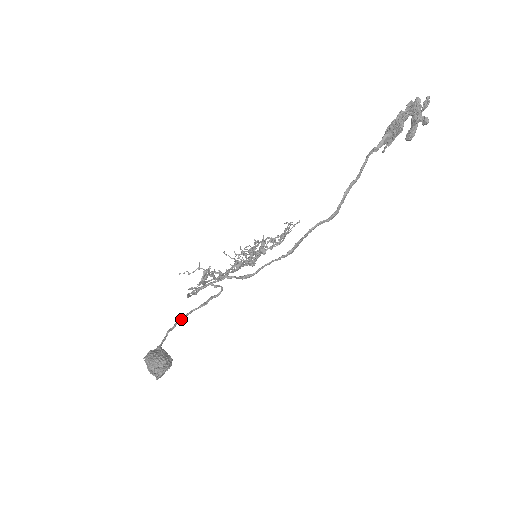
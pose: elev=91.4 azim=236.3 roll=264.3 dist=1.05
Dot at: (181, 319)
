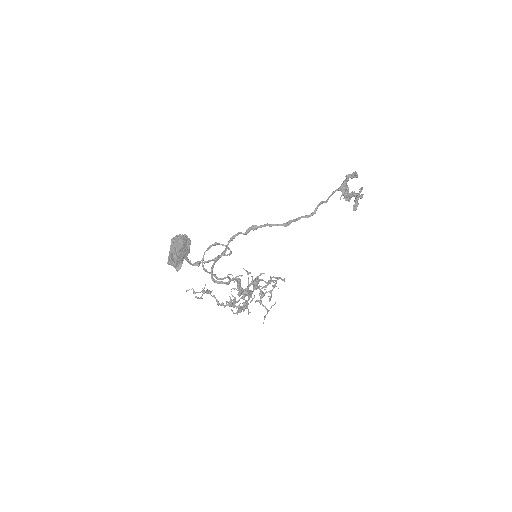
Dot at: (195, 262)
